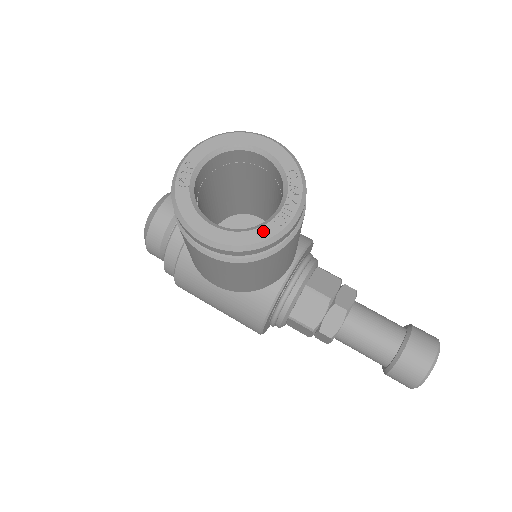
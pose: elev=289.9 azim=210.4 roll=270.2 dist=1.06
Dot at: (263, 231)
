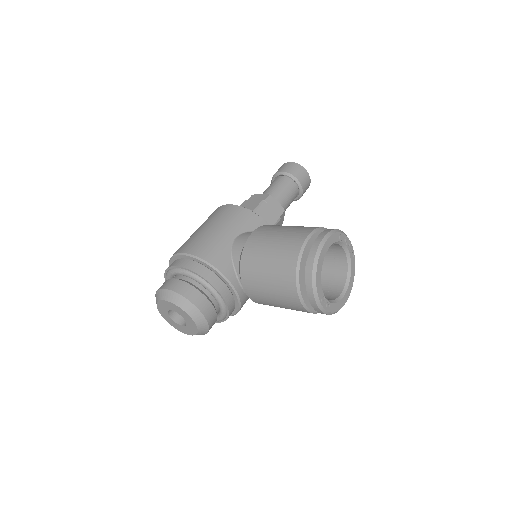
Dot at: (353, 267)
